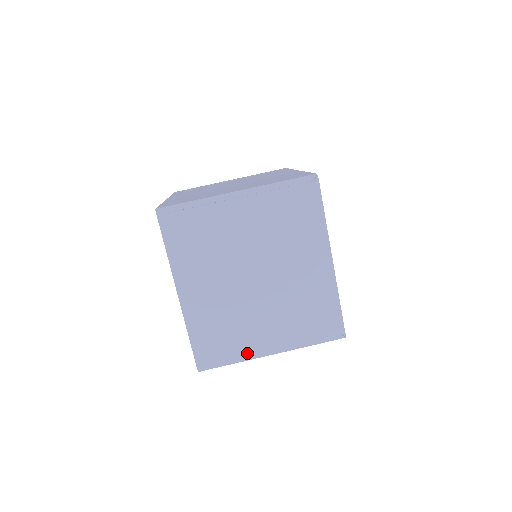
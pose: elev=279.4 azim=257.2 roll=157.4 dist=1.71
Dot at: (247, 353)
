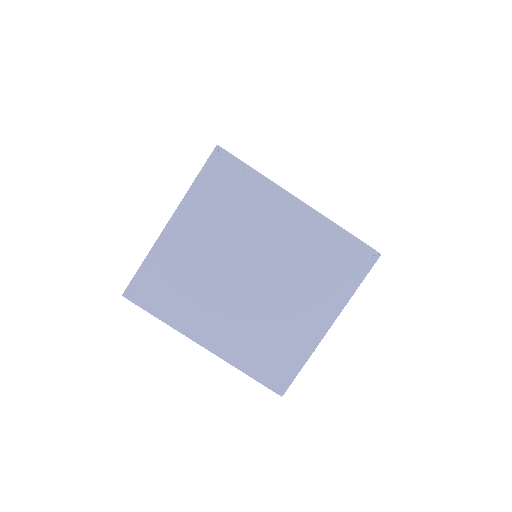
Dot at: (307, 345)
